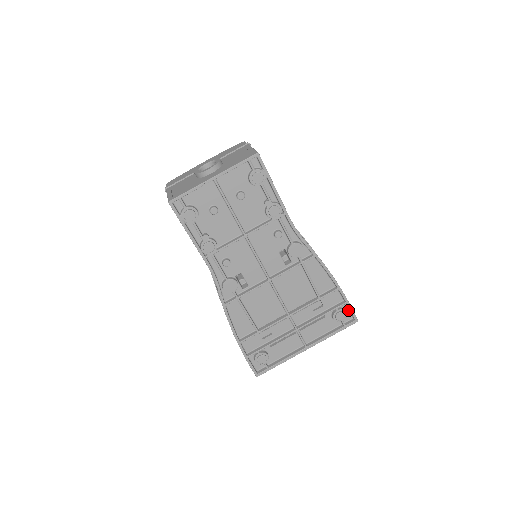
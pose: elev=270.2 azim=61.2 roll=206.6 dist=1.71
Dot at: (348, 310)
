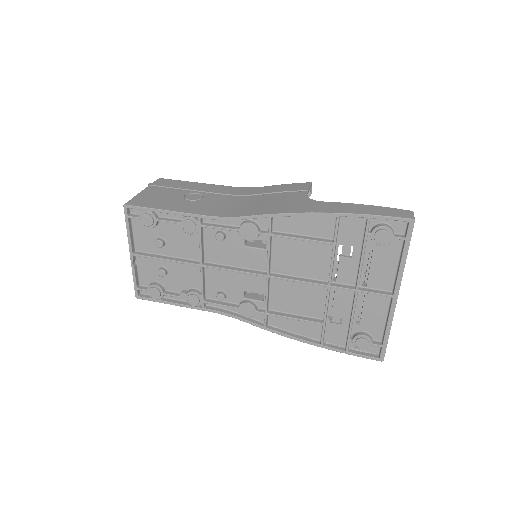
Dot at: (388, 219)
